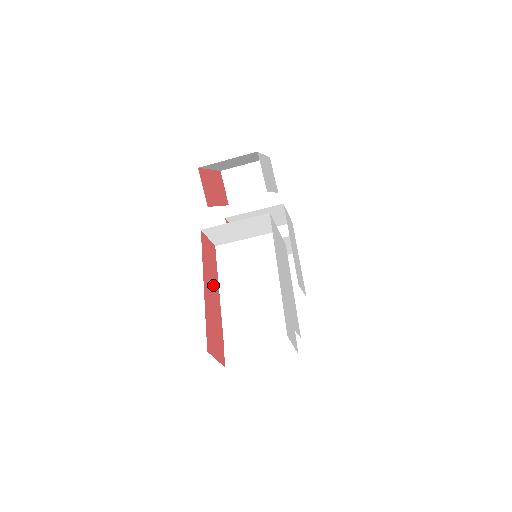
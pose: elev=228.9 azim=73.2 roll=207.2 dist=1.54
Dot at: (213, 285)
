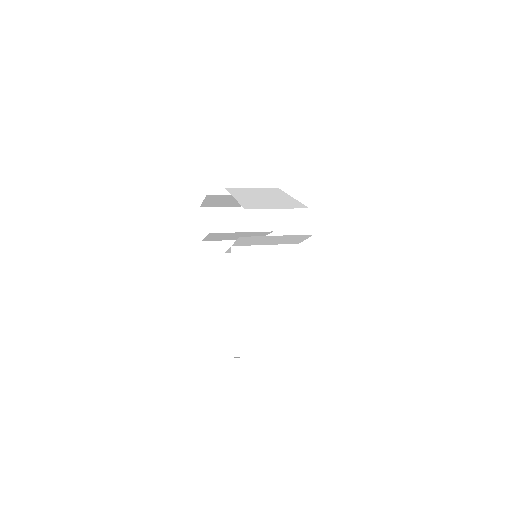
Dot at: occluded
